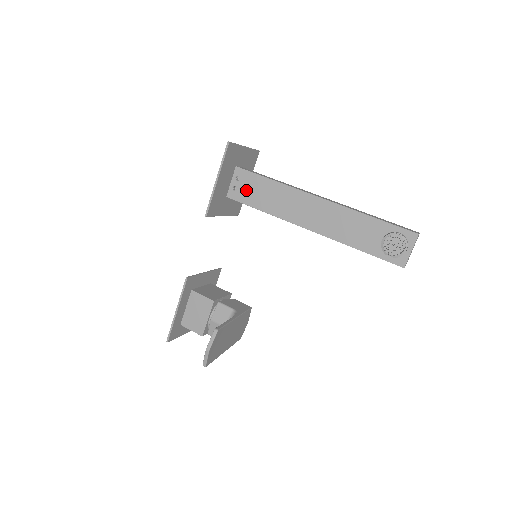
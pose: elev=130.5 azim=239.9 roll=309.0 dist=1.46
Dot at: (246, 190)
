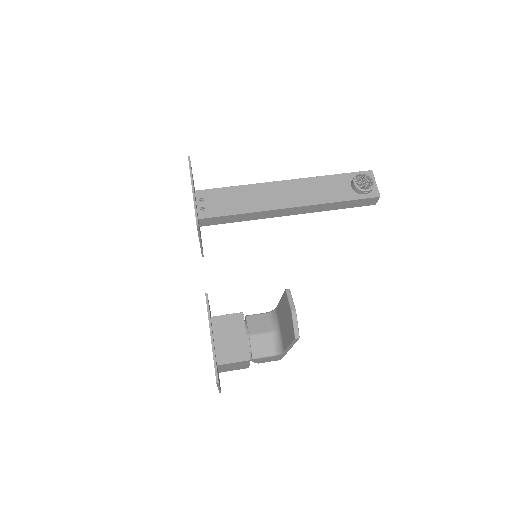
Dot at: (215, 204)
